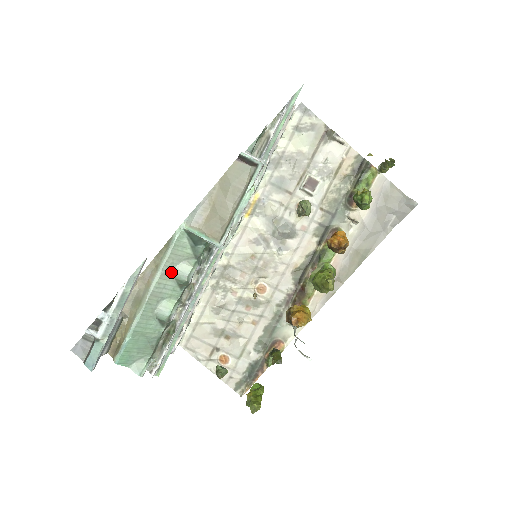
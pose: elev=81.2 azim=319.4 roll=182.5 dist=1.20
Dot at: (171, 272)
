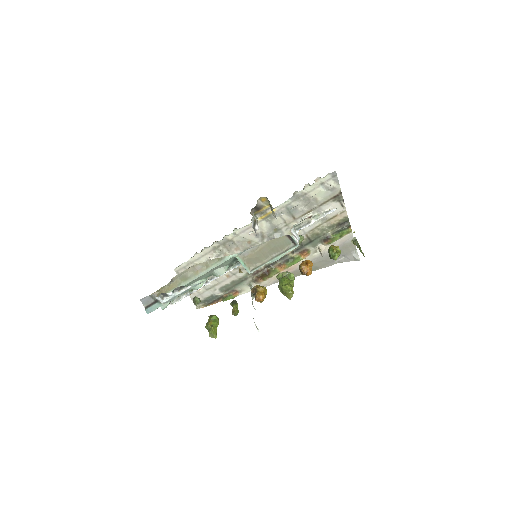
Dot at: (213, 271)
